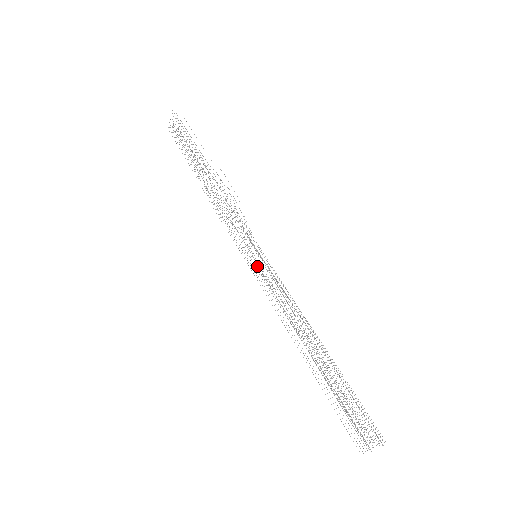
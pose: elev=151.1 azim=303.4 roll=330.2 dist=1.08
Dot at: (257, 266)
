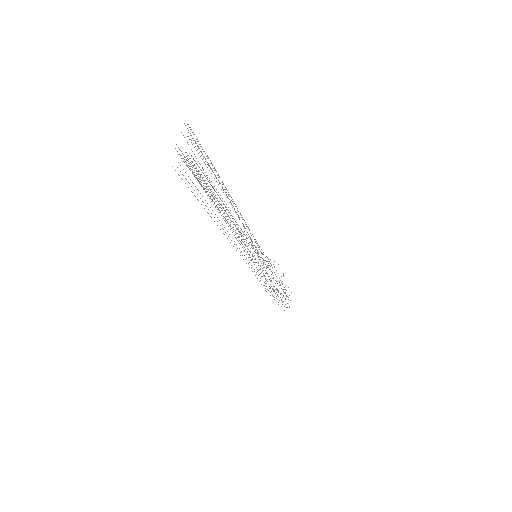
Dot at: (254, 262)
